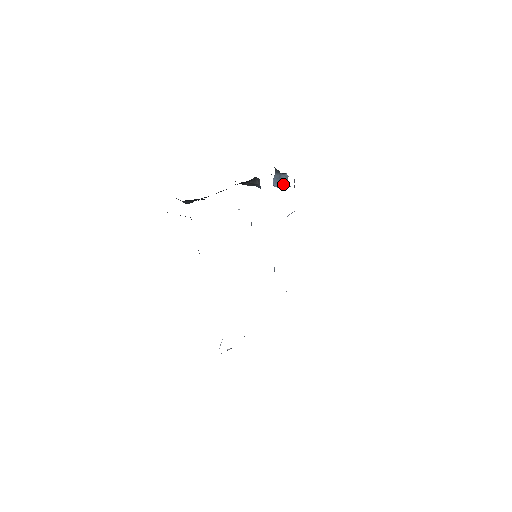
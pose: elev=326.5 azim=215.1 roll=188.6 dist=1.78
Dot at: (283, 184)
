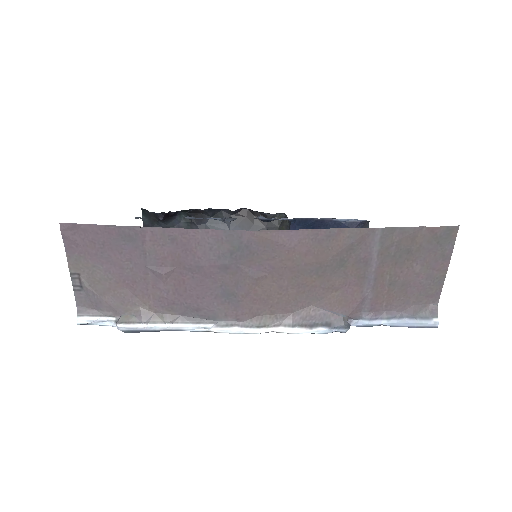
Dot at: occluded
